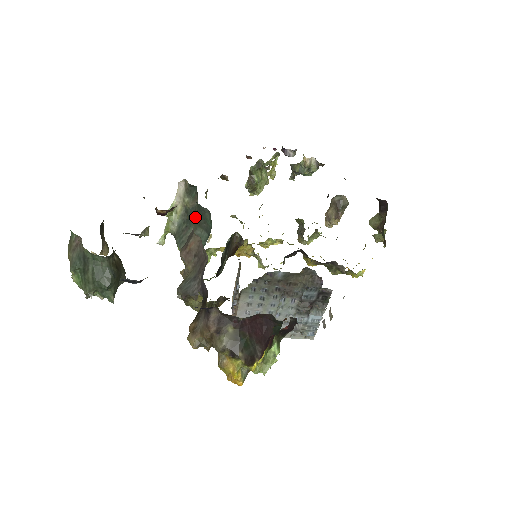
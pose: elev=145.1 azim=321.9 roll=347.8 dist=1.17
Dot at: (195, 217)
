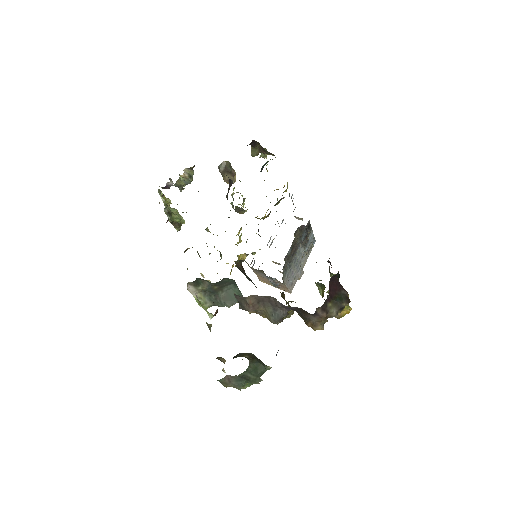
Dot at: (216, 288)
